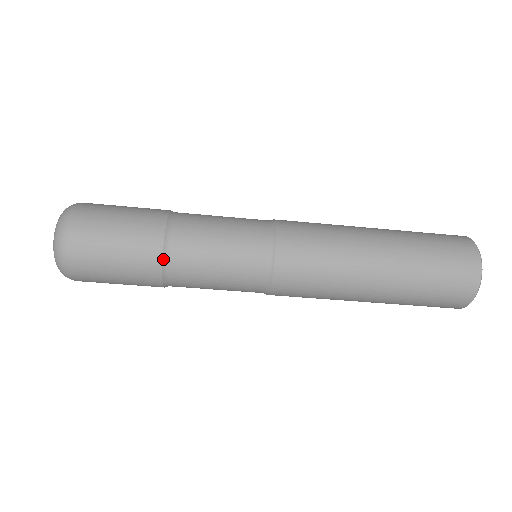
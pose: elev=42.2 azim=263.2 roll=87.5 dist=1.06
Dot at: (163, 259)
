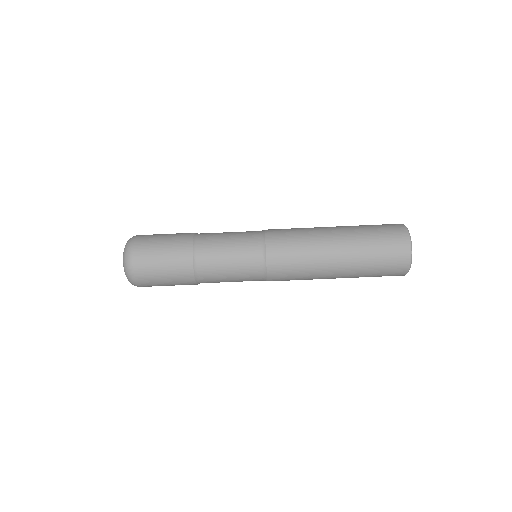
Dot at: (193, 247)
